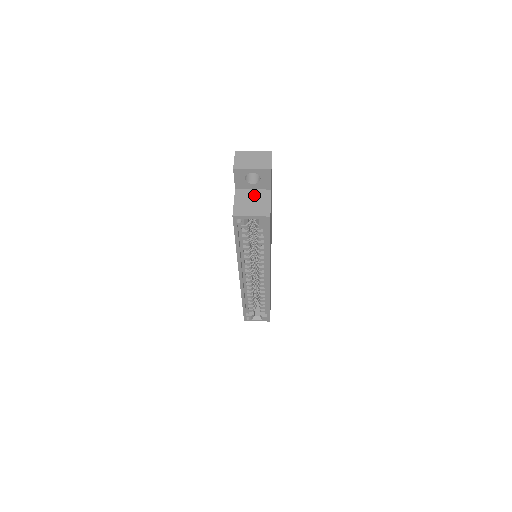
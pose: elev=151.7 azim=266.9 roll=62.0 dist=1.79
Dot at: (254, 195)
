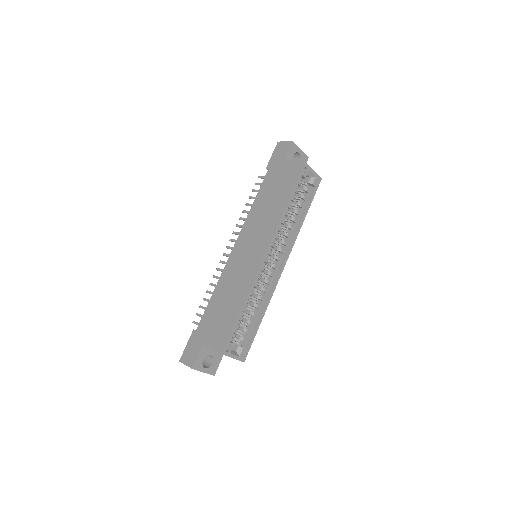
Dot at: occluded
